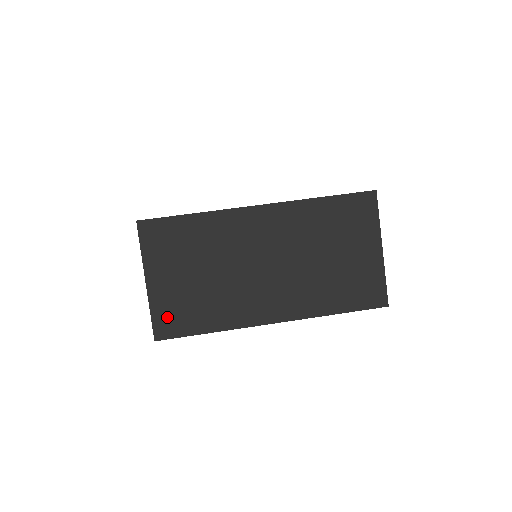
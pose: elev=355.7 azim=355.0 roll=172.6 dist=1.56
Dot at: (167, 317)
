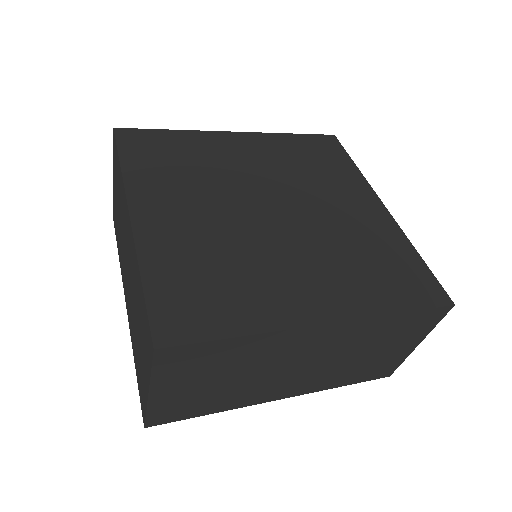
Dot at: (166, 412)
